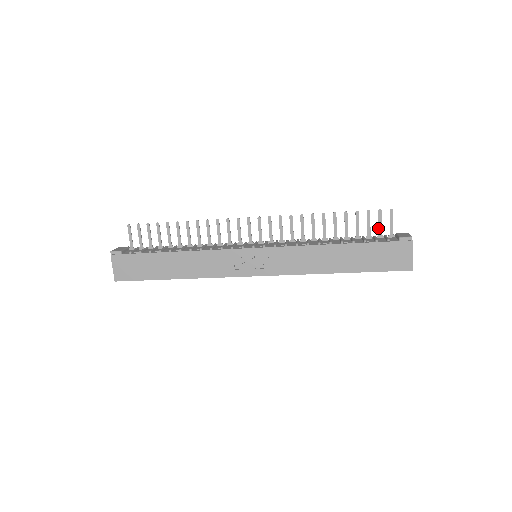
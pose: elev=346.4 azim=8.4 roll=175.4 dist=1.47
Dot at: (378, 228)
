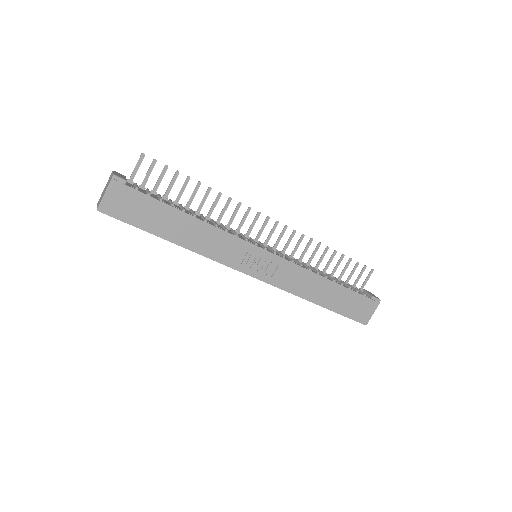
Dot at: (356, 279)
